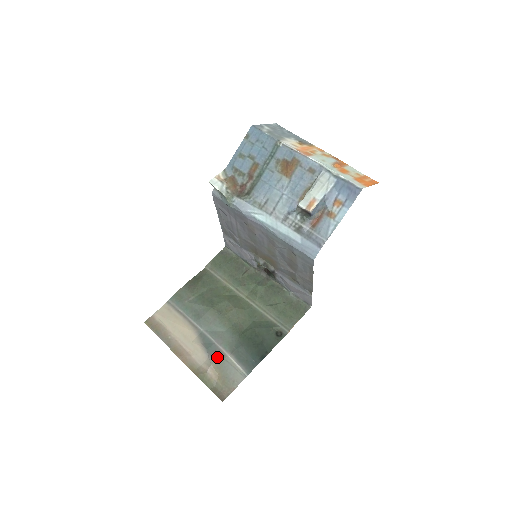
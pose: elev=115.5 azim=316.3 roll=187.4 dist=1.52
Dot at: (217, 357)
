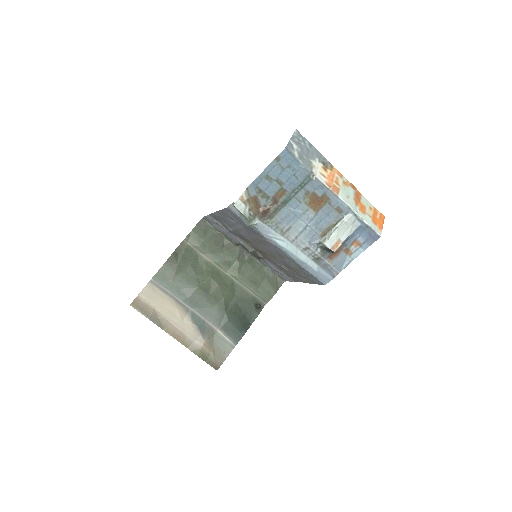
Dot at: (208, 333)
